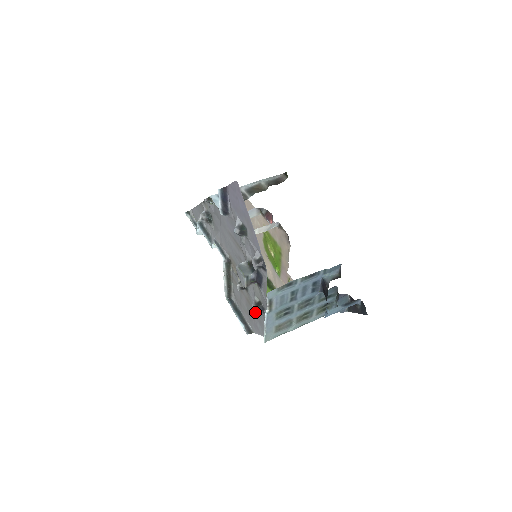
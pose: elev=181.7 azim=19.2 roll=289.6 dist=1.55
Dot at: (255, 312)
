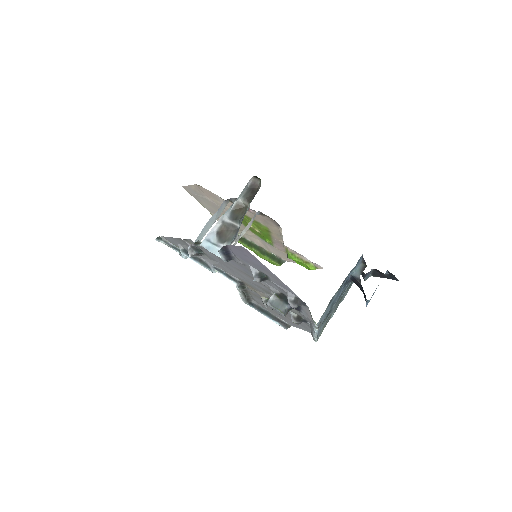
Dot at: occluded
